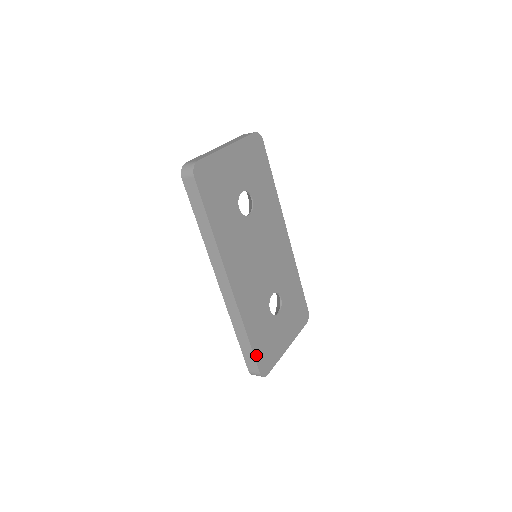
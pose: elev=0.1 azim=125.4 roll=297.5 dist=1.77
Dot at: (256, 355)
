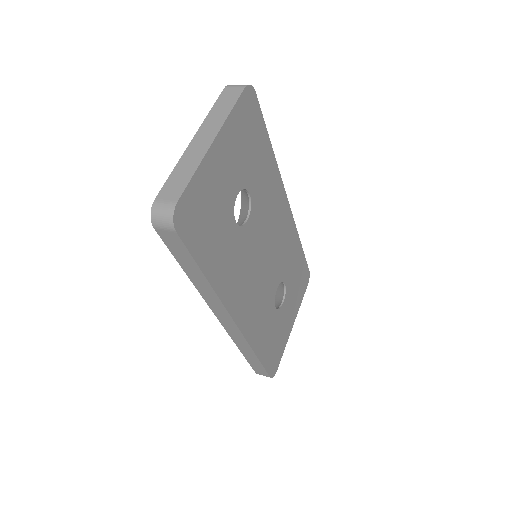
Dot at: (266, 365)
